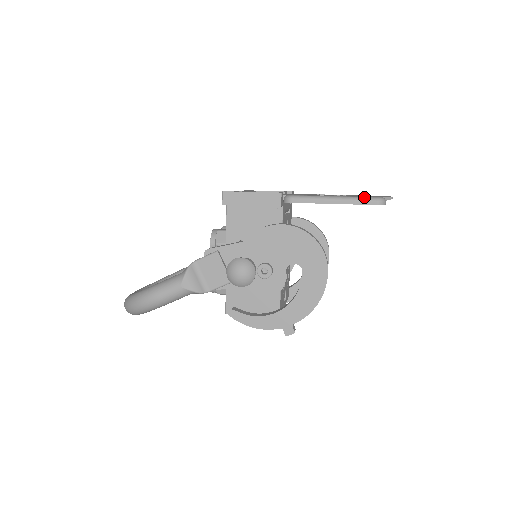
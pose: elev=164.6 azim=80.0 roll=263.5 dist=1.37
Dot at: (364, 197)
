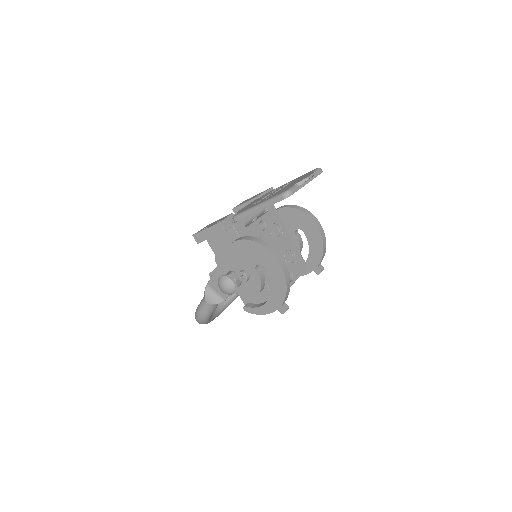
Dot at: (274, 197)
